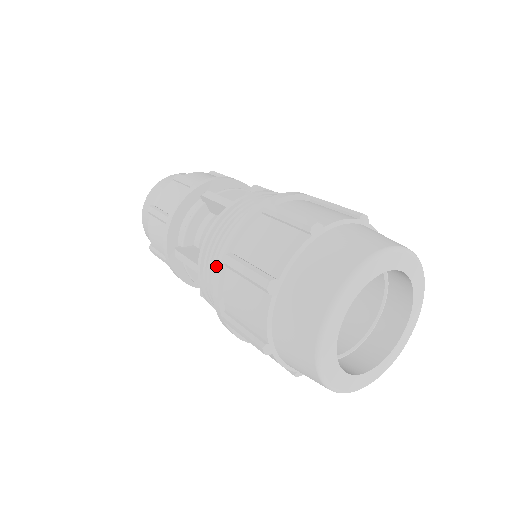
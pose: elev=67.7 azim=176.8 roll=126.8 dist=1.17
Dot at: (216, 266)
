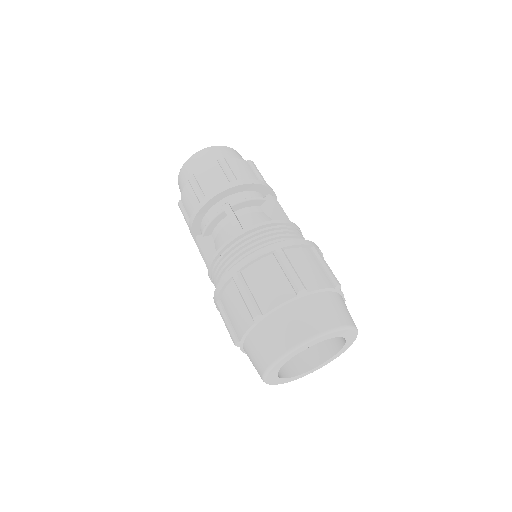
Dot at: (268, 247)
